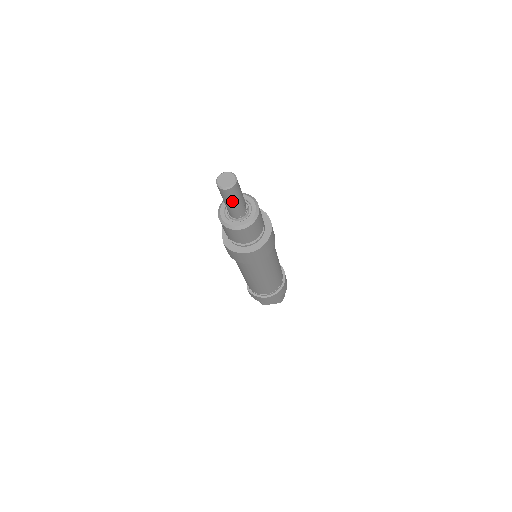
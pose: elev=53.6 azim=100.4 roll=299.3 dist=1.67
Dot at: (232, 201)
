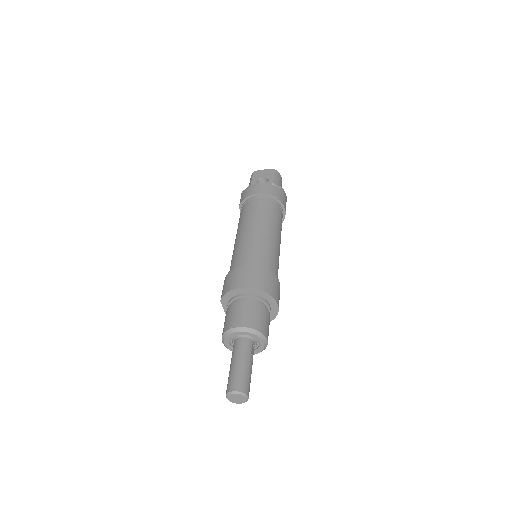
Dot at: occluded
